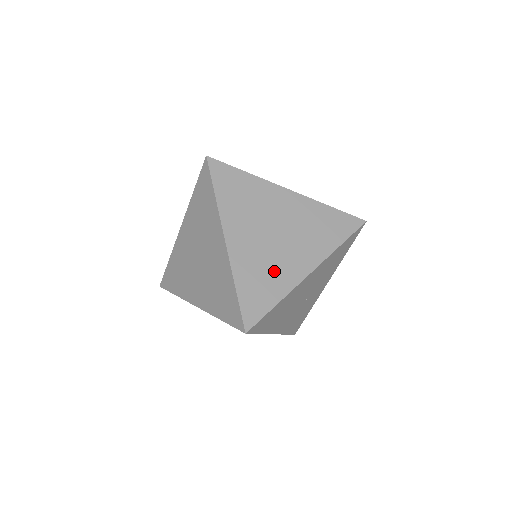
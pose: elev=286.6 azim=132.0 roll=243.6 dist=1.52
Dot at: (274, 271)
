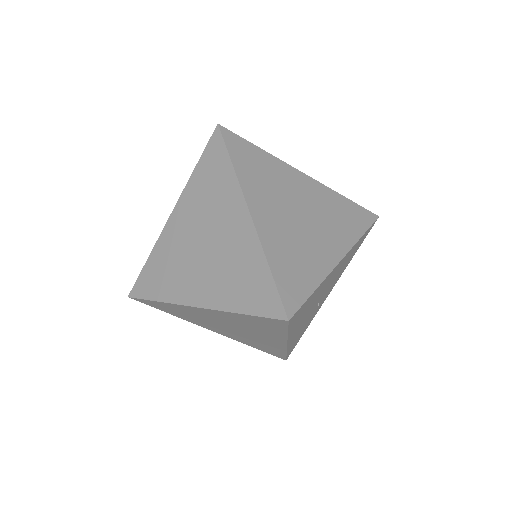
Dot at: (306, 253)
